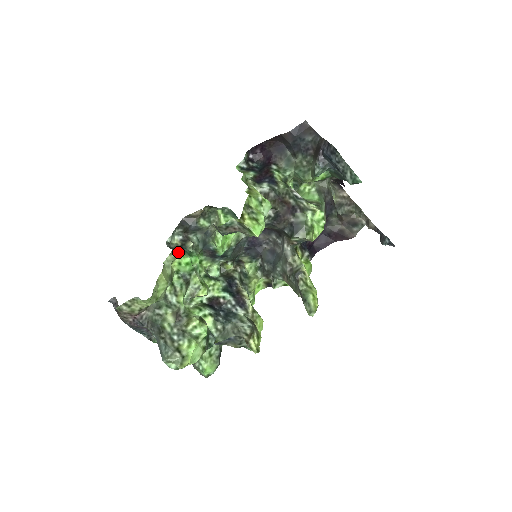
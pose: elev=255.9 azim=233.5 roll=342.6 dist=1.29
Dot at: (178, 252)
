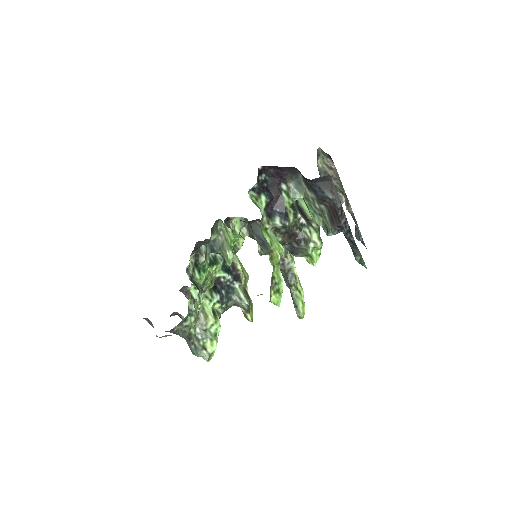
Dot at: (197, 278)
